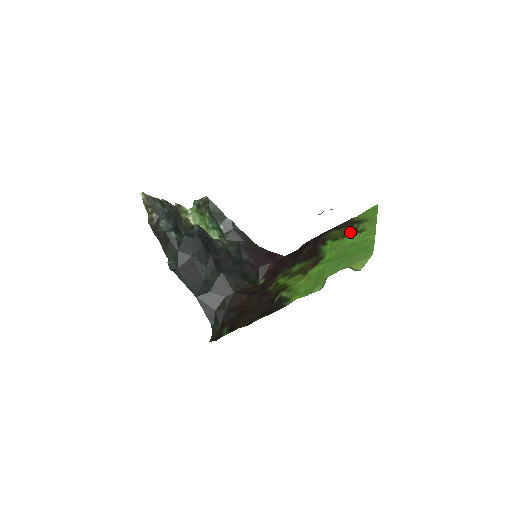
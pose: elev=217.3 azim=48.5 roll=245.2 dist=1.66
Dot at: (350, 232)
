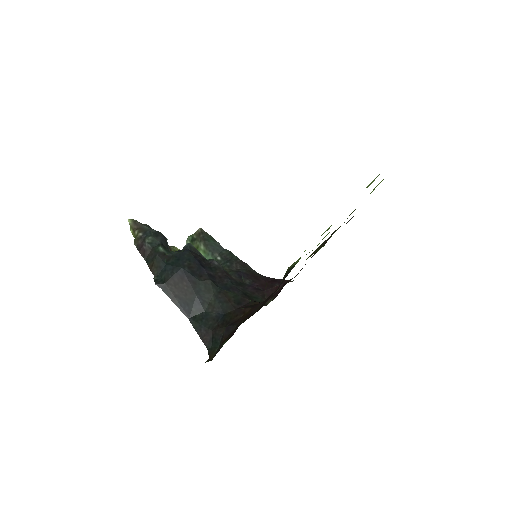
Dot at: occluded
